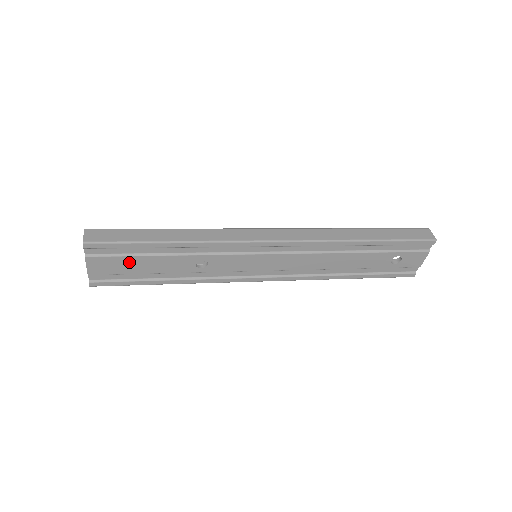
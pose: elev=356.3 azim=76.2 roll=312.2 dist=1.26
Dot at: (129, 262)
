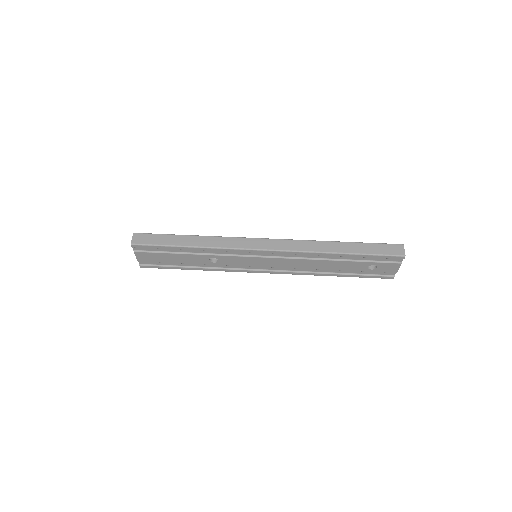
Dot at: (163, 256)
